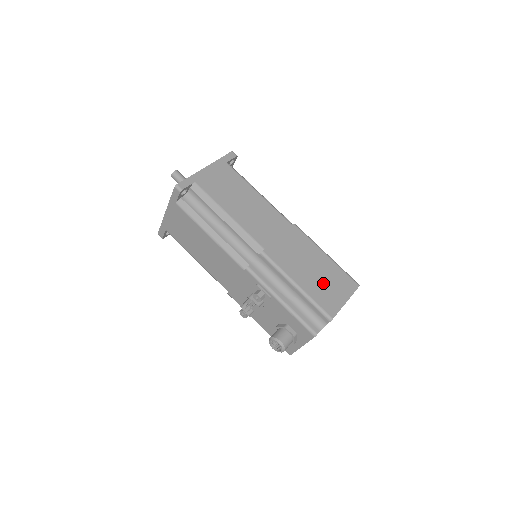
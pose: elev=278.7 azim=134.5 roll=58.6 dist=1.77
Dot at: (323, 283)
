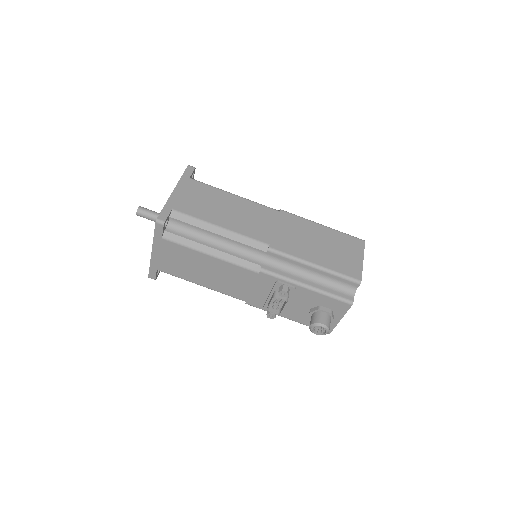
Dot at: (335, 253)
